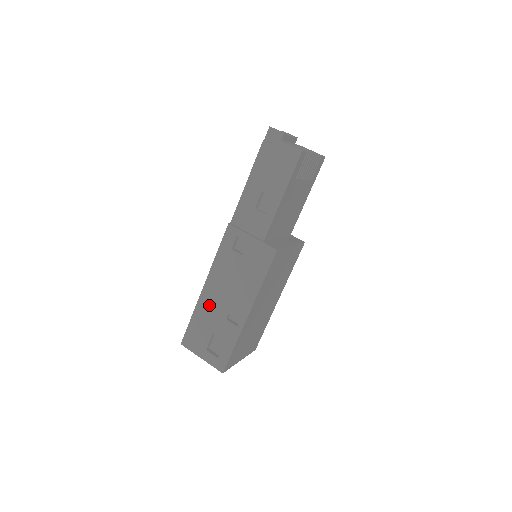
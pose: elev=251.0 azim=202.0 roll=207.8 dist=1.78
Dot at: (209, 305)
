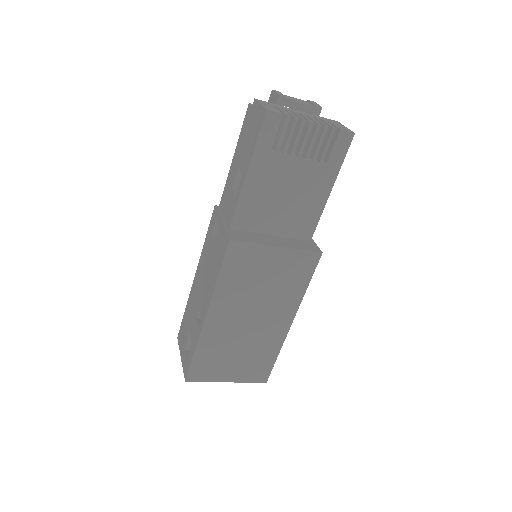
Dot at: (193, 299)
